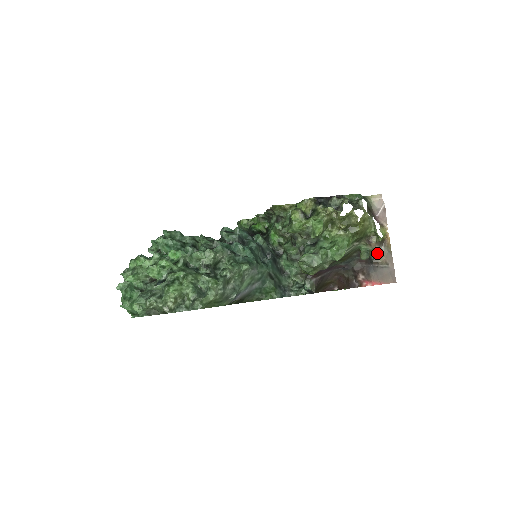
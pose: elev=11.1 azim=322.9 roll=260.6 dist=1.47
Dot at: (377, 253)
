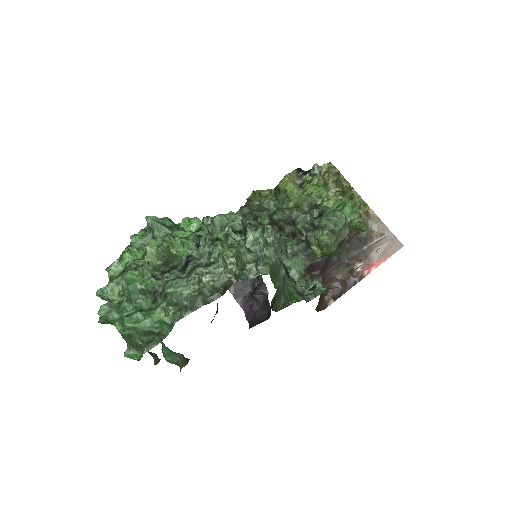
Dot at: occluded
